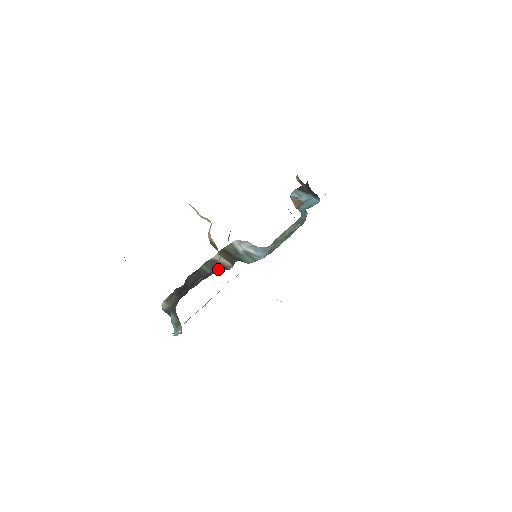
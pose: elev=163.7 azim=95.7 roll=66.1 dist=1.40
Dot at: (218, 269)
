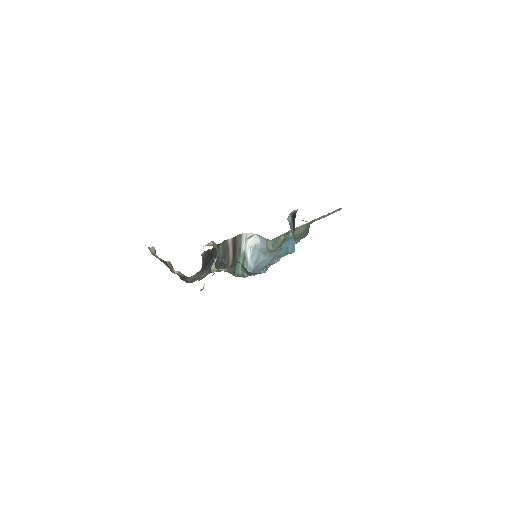
Dot at: (224, 260)
